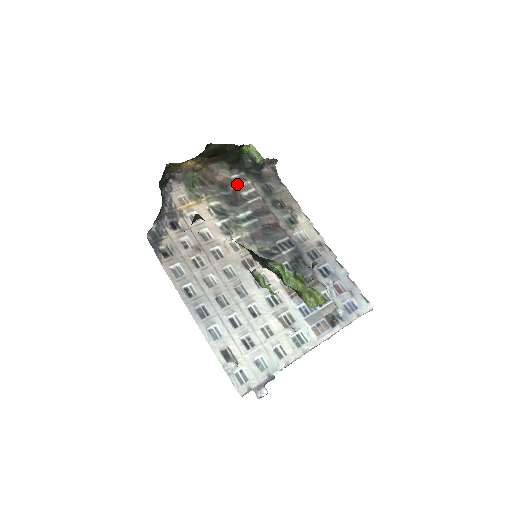
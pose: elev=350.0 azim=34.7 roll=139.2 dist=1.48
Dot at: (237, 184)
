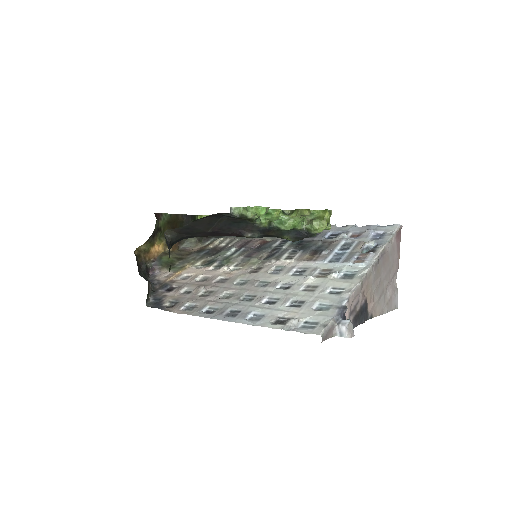
Dot at: (211, 244)
